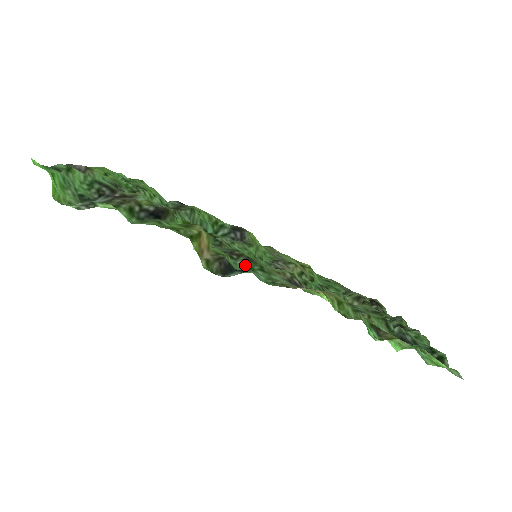
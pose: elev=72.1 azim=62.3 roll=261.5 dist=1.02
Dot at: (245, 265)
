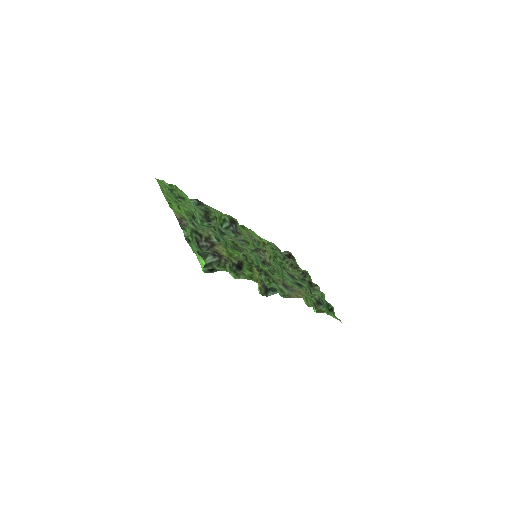
Dot at: (266, 279)
